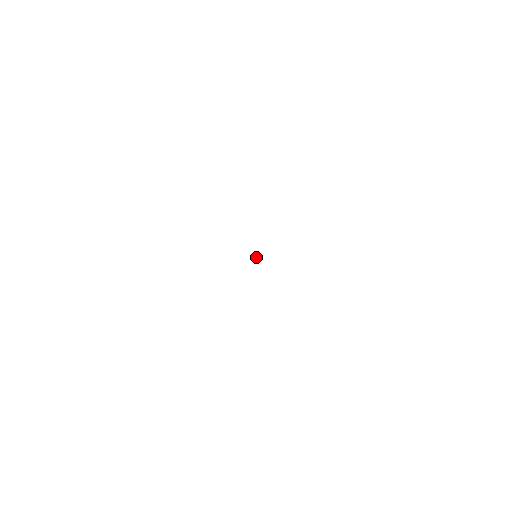
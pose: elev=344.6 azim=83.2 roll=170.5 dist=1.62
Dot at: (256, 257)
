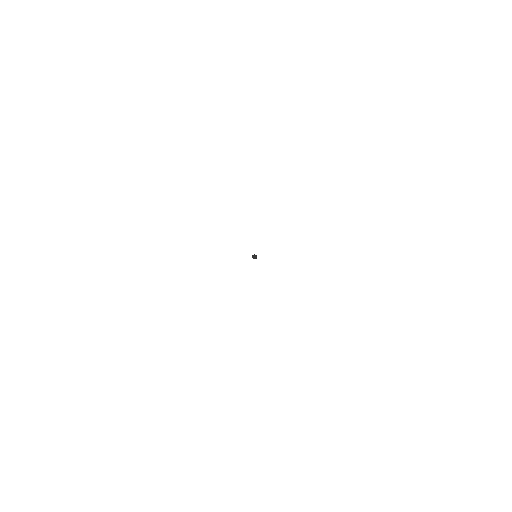
Dot at: (256, 258)
